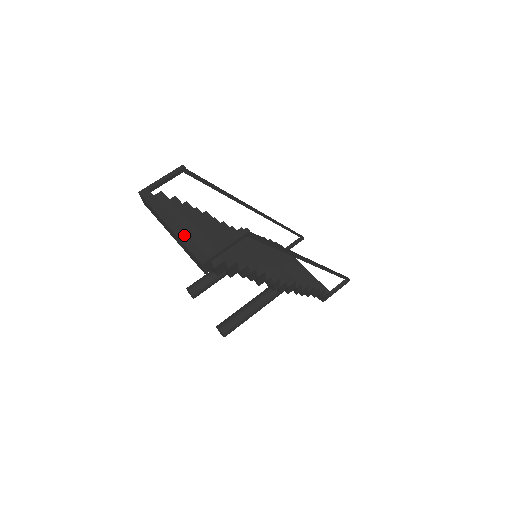
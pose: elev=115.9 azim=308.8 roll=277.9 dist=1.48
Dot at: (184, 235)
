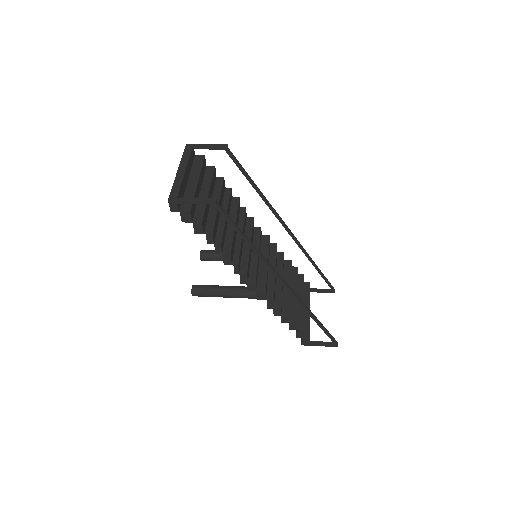
Dot at: (179, 180)
